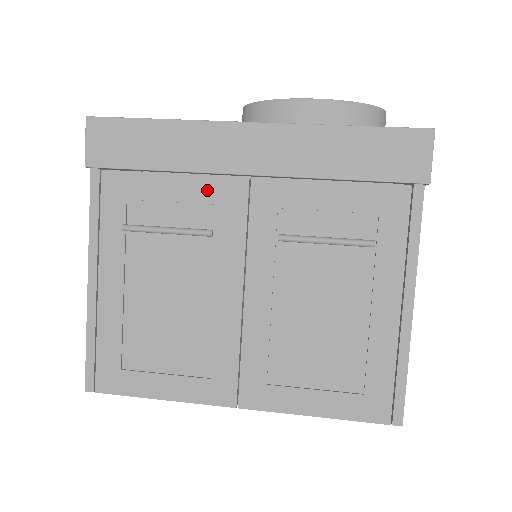
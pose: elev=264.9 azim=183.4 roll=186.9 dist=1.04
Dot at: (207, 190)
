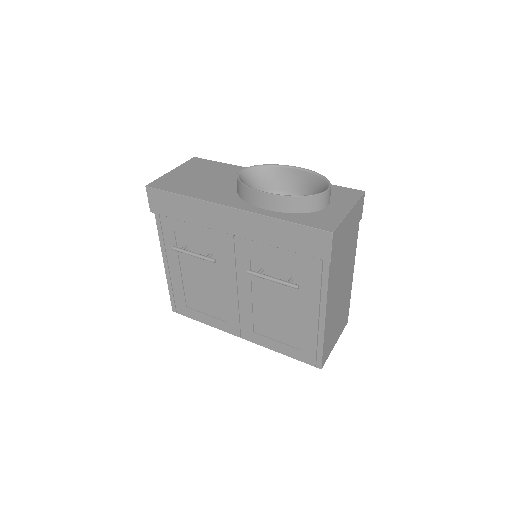
Dot at: (212, 235)
